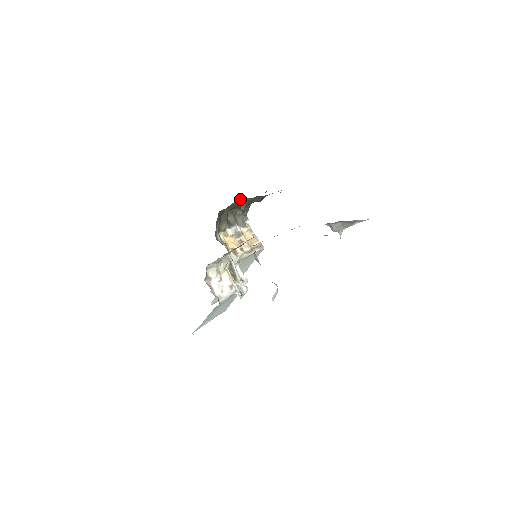
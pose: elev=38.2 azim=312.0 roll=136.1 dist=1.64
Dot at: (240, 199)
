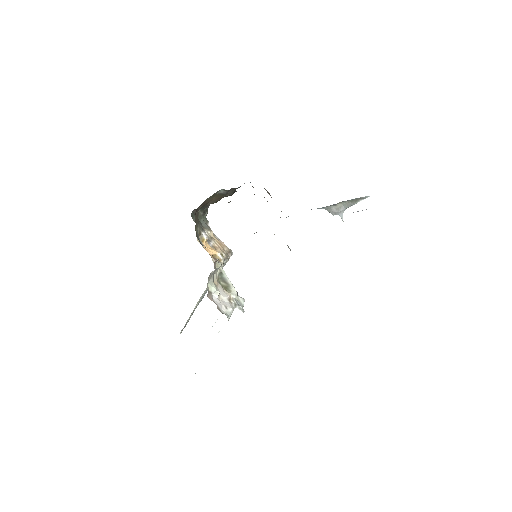
Dot at: (216, 192)
